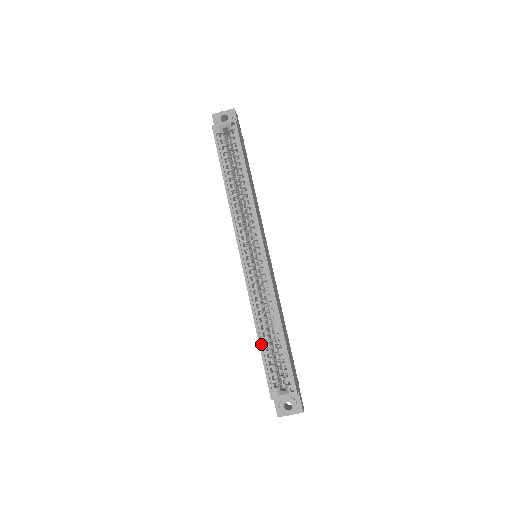
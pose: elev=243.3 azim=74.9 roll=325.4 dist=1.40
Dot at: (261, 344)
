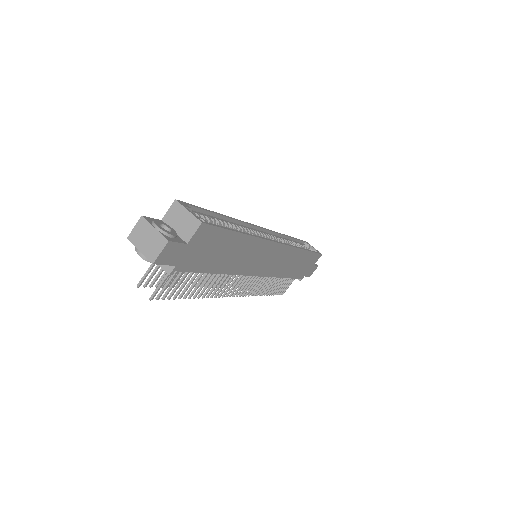
Dot at: (217, 214)
